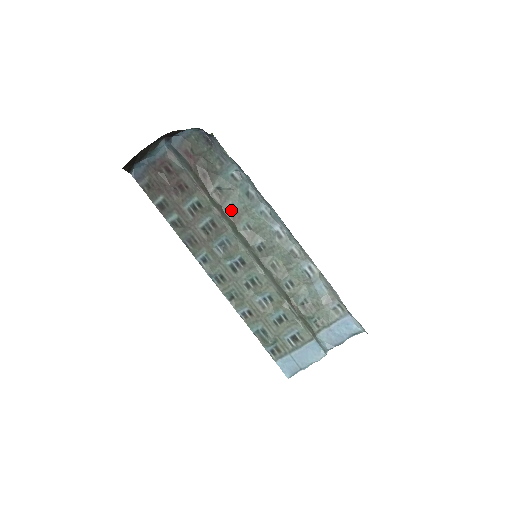
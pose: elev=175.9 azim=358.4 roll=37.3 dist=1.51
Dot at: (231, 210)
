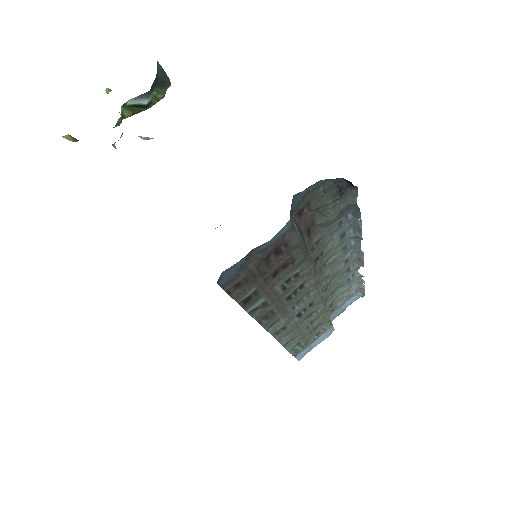
Dot at: (317, 258)
